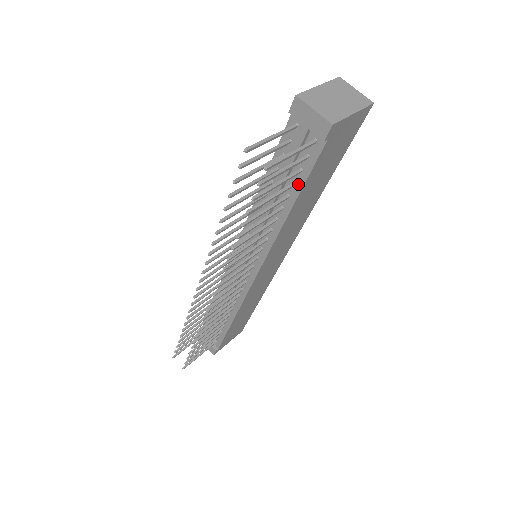
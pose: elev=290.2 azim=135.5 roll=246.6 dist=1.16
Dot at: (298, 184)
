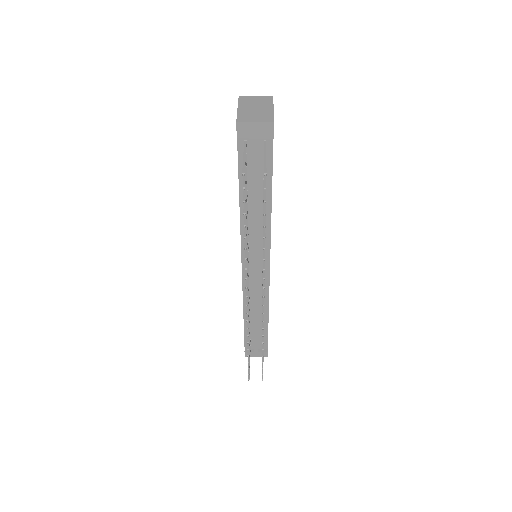
Dot at: (268, 178)
